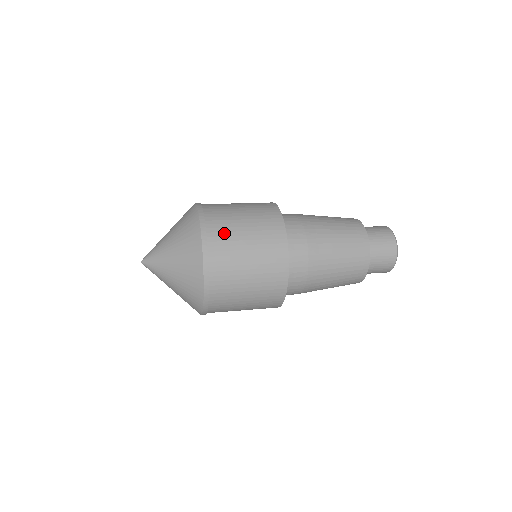
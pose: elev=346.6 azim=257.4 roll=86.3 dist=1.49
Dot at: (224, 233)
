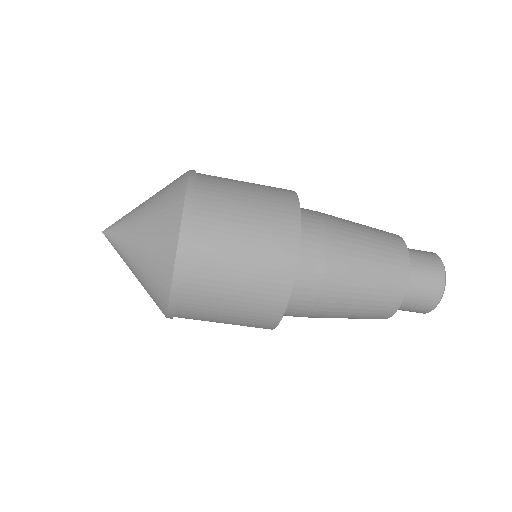
Dot at: occluded
